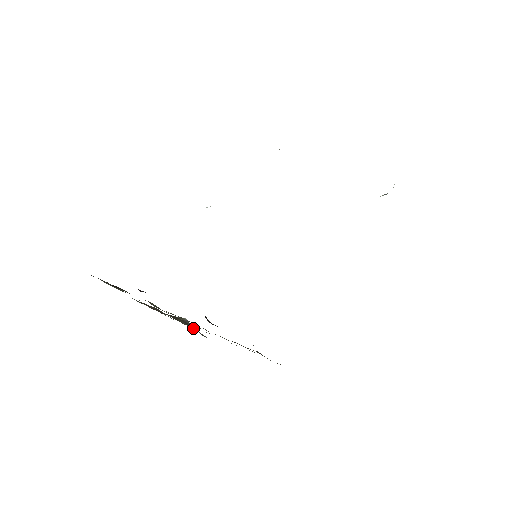
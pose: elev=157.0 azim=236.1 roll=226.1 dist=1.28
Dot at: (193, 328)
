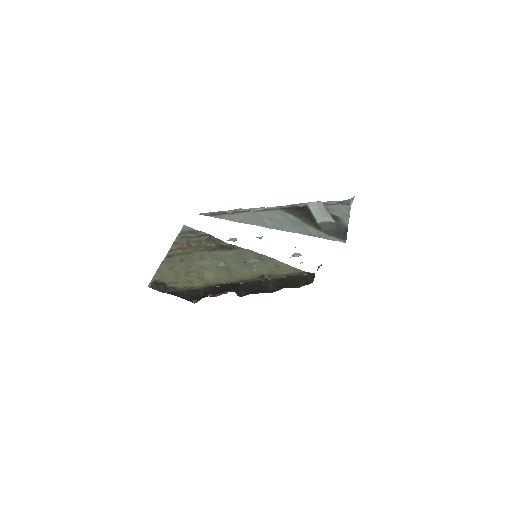
Dot at: (214, 238)
